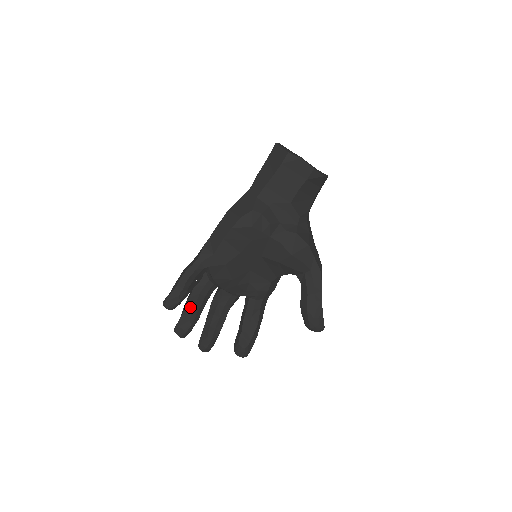
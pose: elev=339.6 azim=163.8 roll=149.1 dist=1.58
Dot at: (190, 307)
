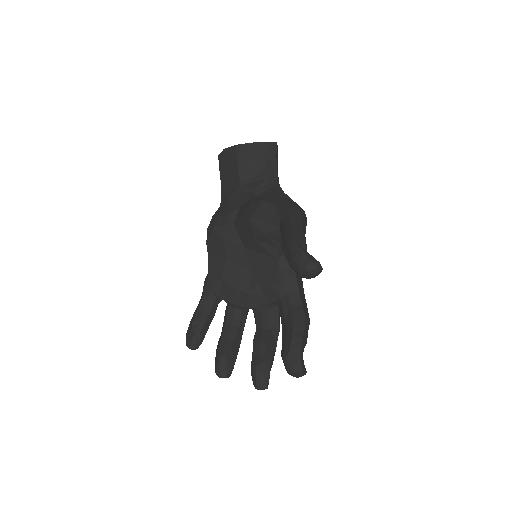
Dot at: (219, 341)
